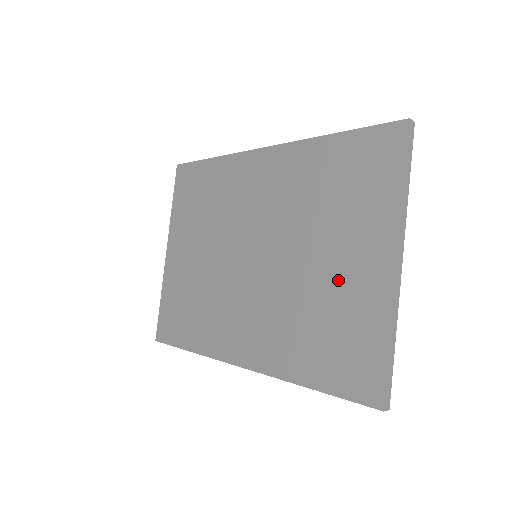
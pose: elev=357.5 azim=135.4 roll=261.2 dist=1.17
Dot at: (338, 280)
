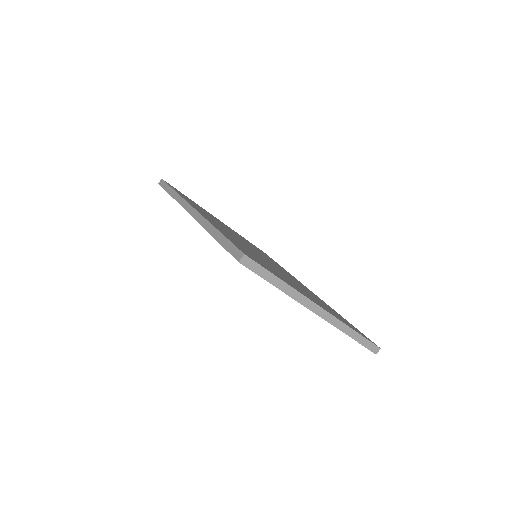
Dot at: occluded
